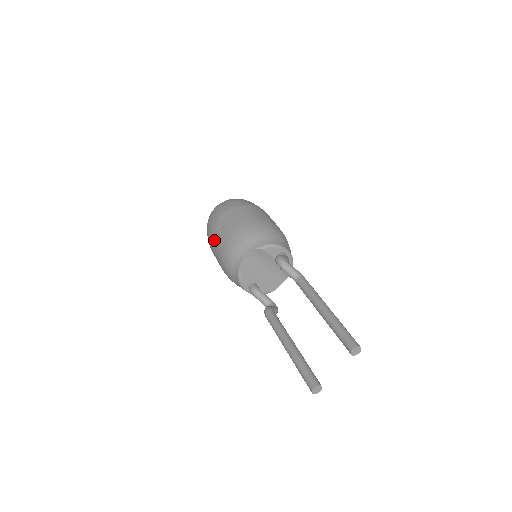
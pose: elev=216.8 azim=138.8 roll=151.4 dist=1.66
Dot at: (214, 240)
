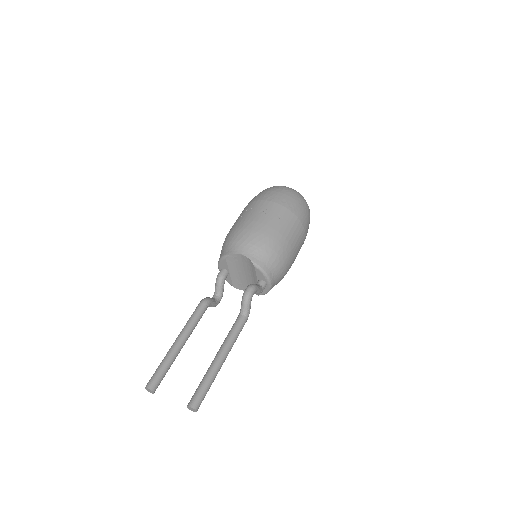
Dot at: (248, 210)
